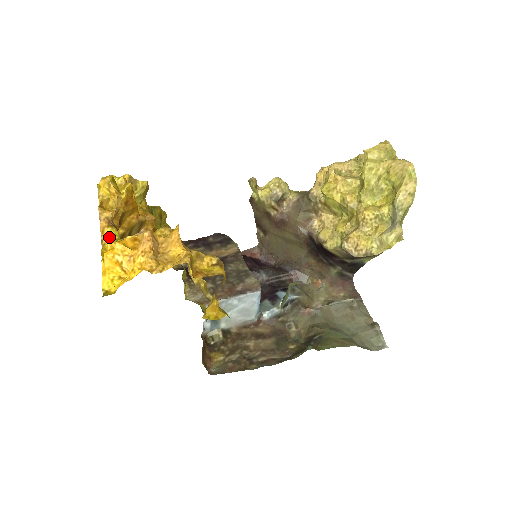
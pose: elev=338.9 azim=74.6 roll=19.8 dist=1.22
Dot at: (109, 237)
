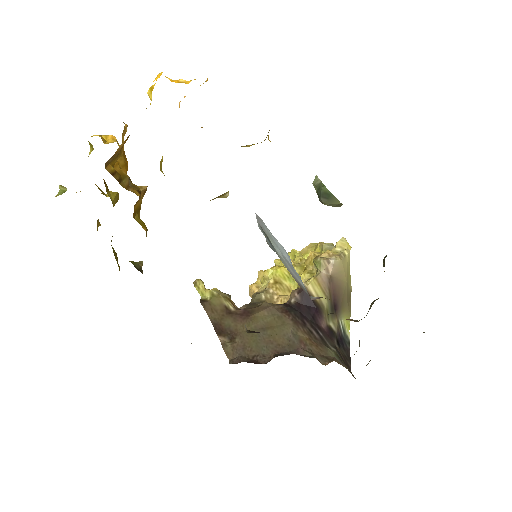
Dot at: occluded
